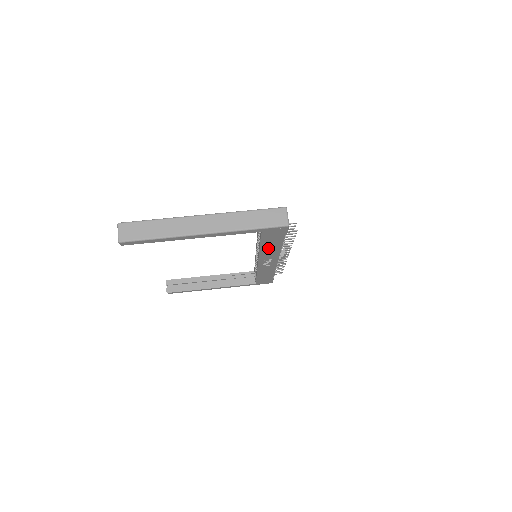
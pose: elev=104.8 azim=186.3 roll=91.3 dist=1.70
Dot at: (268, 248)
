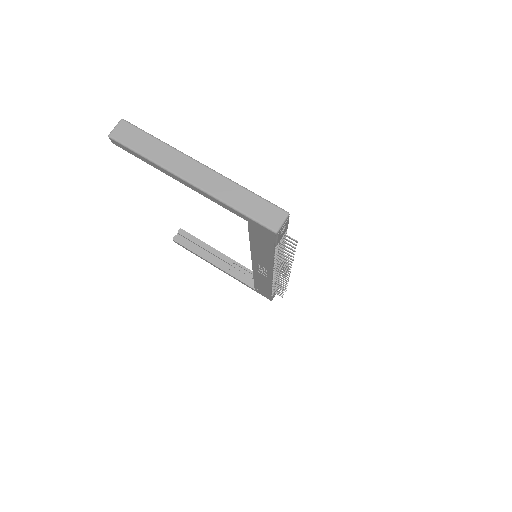
Dot at: (259, 250)
